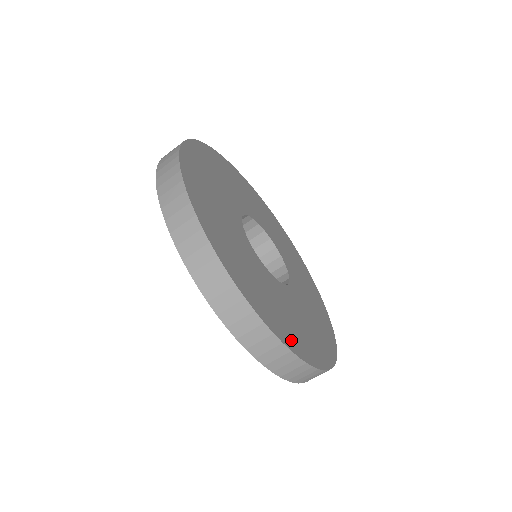
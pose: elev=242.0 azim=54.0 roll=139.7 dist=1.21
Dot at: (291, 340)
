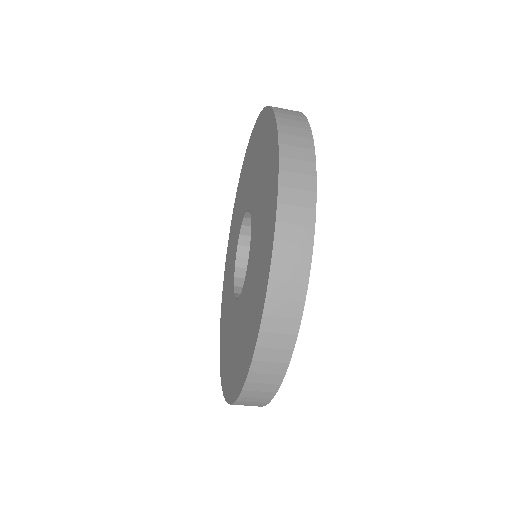
Dot at: occluded
